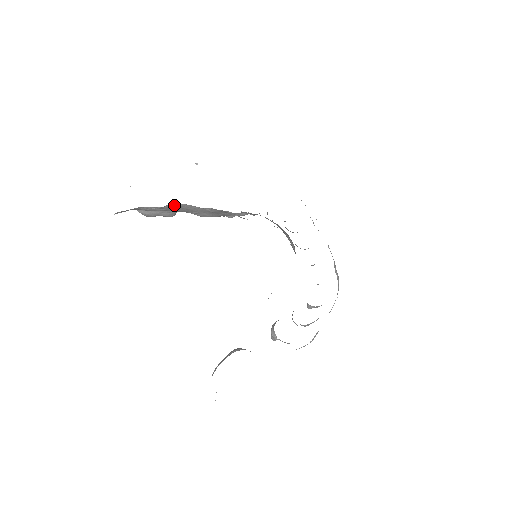
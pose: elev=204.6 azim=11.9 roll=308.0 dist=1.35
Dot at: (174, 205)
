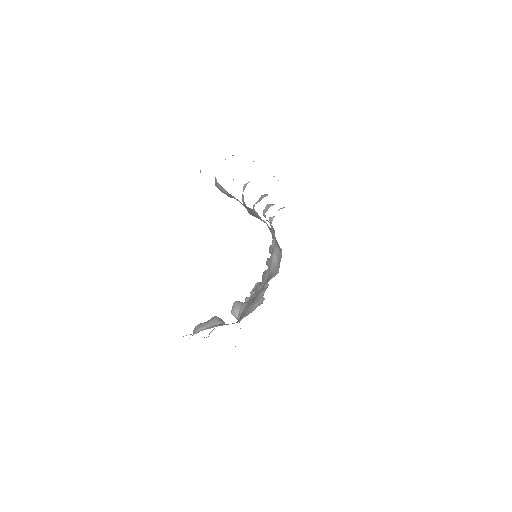
Dot at: (251, 209)
